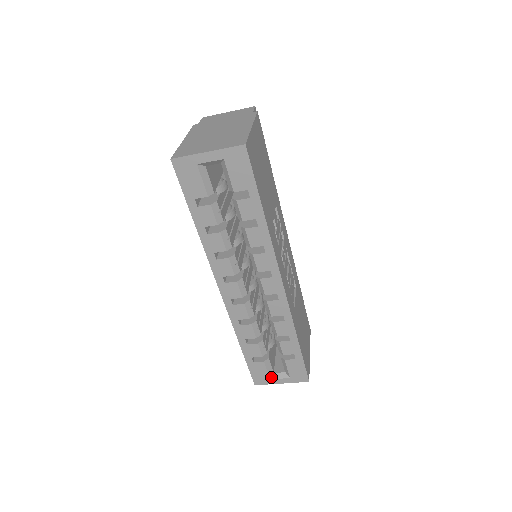
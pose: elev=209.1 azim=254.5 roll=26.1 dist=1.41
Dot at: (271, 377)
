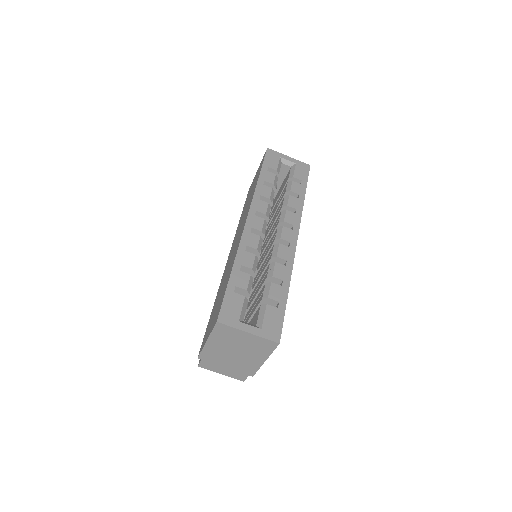
Dot at: (240, 321)
